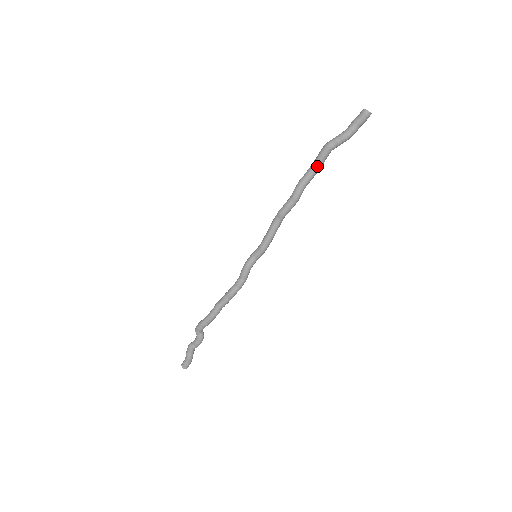
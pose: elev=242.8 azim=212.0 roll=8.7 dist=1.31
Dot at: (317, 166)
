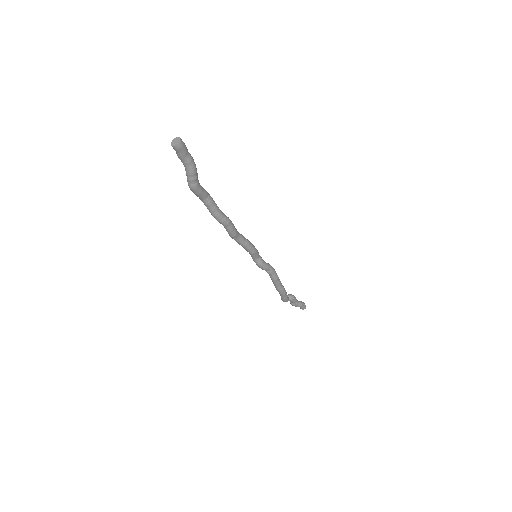
Dot at: (207, 199)
